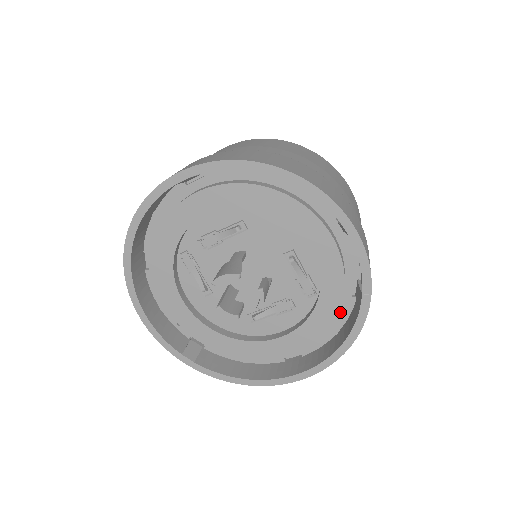
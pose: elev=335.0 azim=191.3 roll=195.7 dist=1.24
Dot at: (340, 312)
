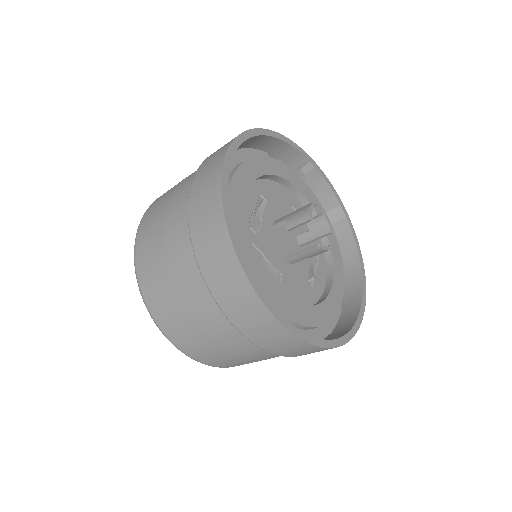
Dot at: occluded
